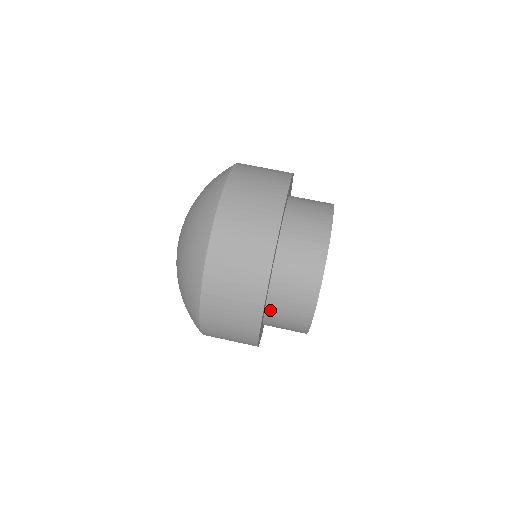
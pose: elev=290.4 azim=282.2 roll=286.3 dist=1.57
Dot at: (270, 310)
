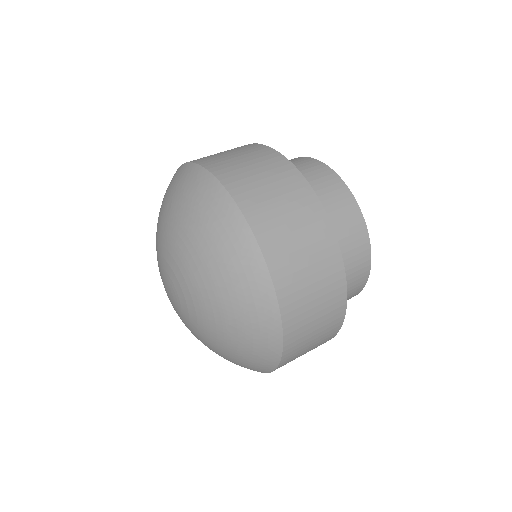
Dot at: occluded
